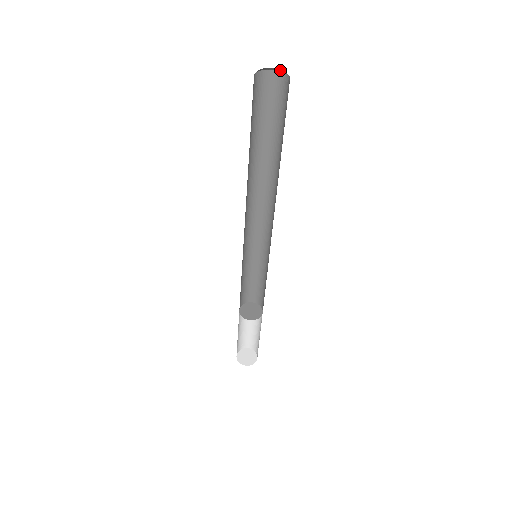
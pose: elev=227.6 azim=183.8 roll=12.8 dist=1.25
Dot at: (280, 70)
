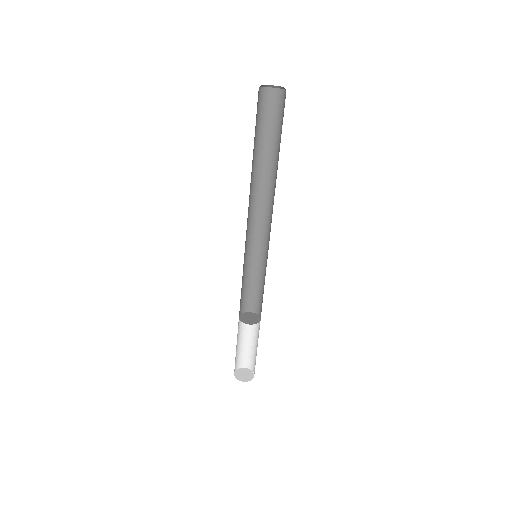
Dot at: occluded
